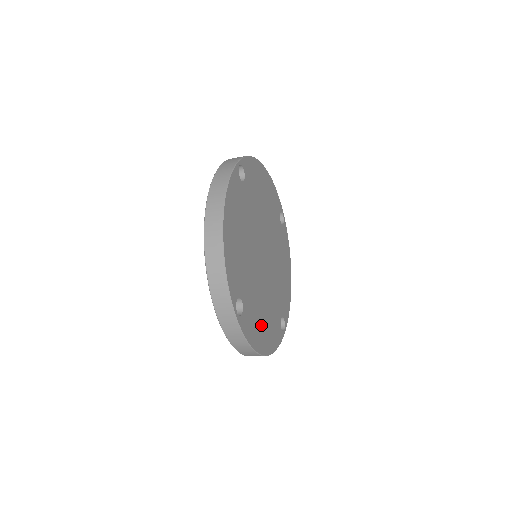
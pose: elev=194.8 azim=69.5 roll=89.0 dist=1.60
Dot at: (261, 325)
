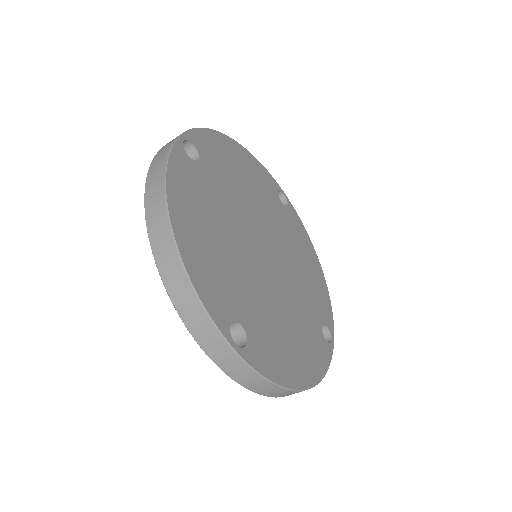
Dot at: (288, 348)
